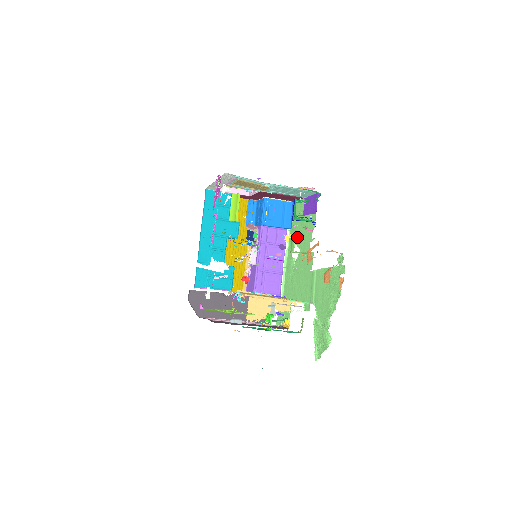
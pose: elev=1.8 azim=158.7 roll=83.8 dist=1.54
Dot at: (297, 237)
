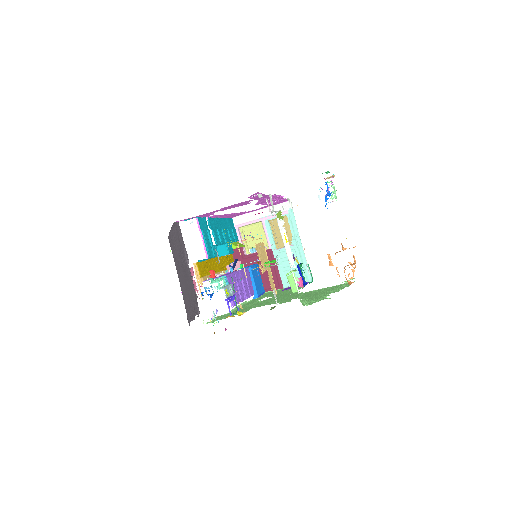
Dot at: (269, 296)
